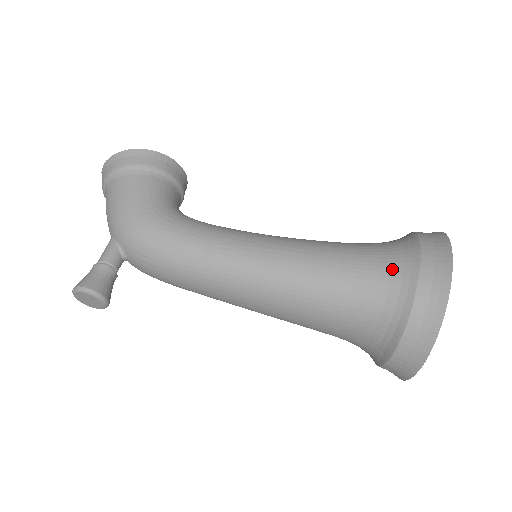
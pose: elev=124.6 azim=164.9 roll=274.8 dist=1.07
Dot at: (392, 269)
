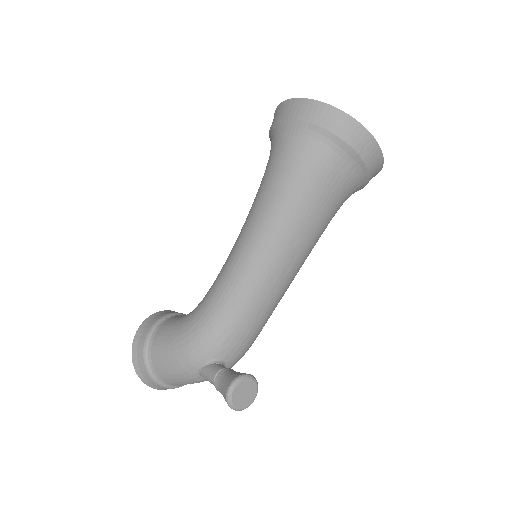
Dot at: (285, 139)
